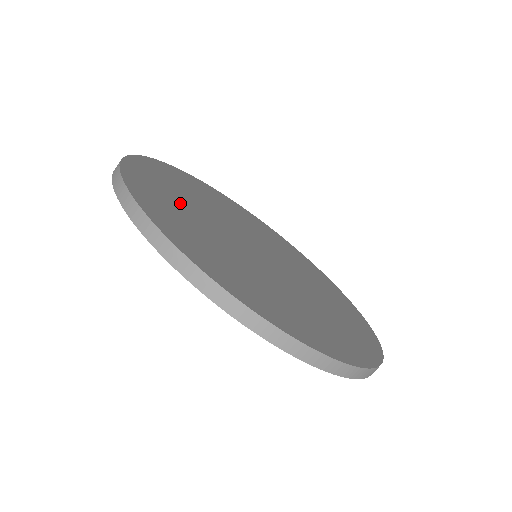
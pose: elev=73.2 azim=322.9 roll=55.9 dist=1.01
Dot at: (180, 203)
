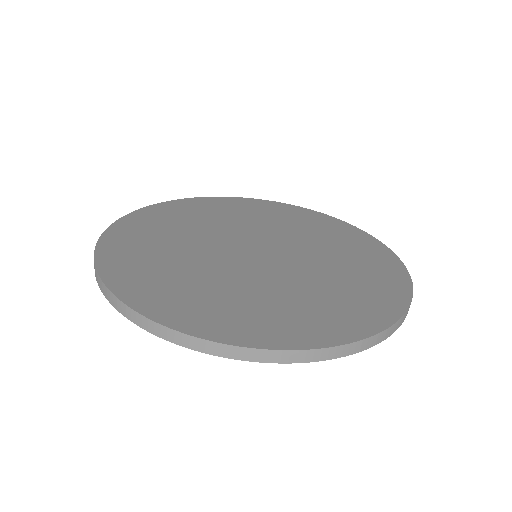
Dot at: (224, 296)
